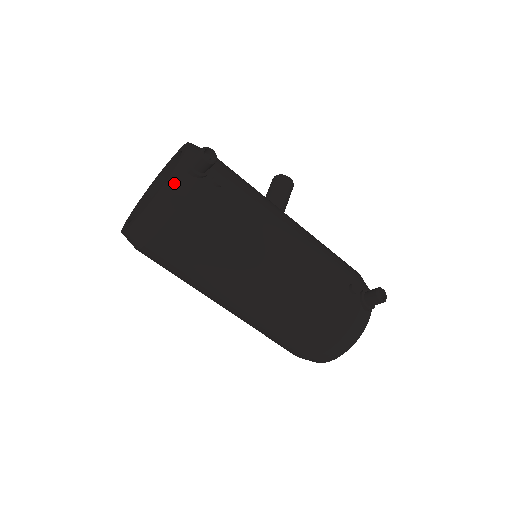
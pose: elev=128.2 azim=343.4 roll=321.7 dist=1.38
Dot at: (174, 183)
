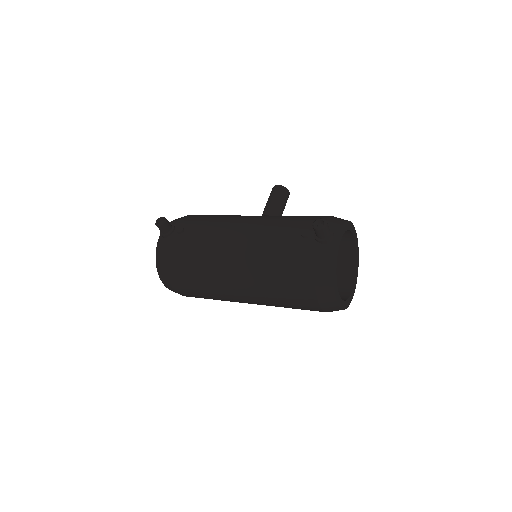
Dot at: (159, 248)
